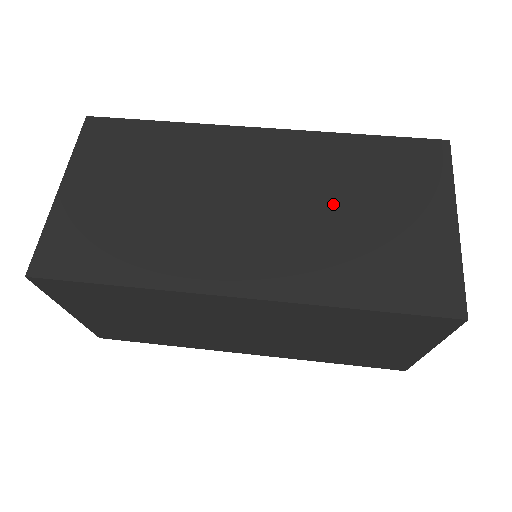
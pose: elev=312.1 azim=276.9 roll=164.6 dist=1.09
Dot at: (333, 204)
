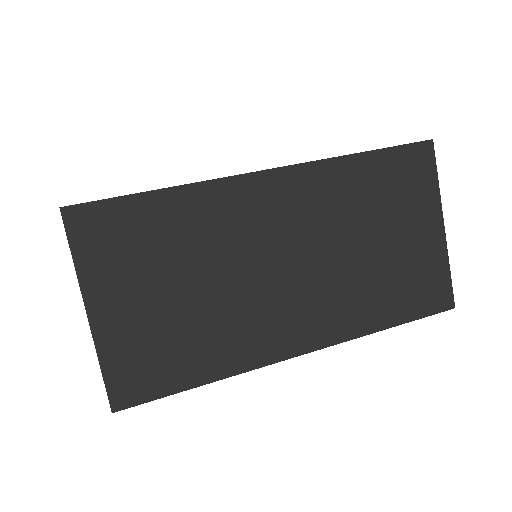
Dot at: (353, 242)
